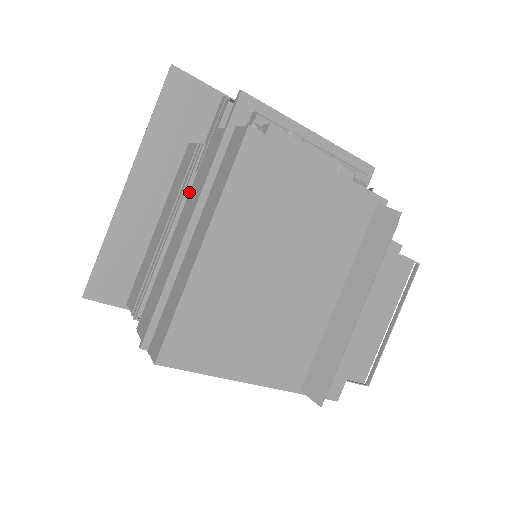
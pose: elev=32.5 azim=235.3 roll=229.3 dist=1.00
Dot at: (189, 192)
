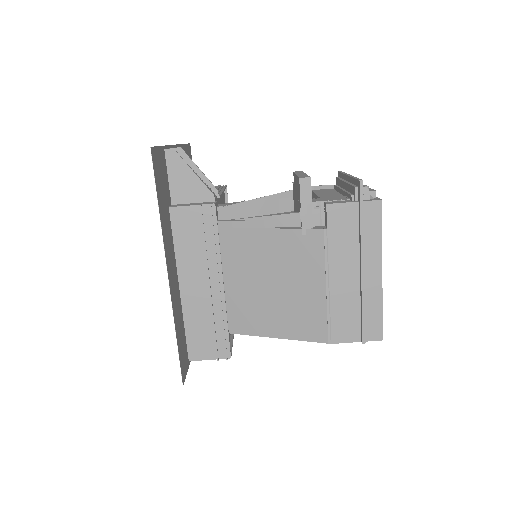
Dot at: (325, 250)
